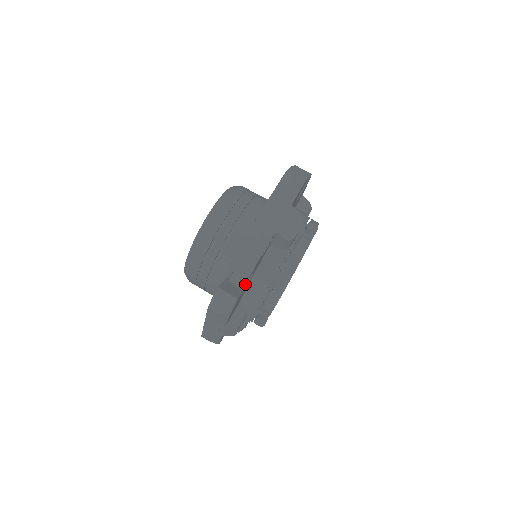
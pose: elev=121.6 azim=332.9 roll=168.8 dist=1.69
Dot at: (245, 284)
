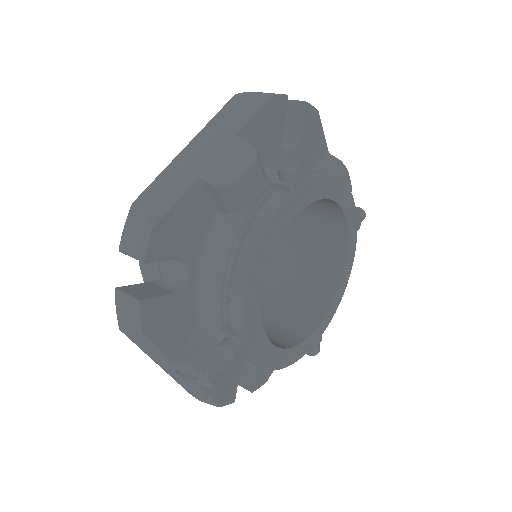
Dot at: (181, 283)
